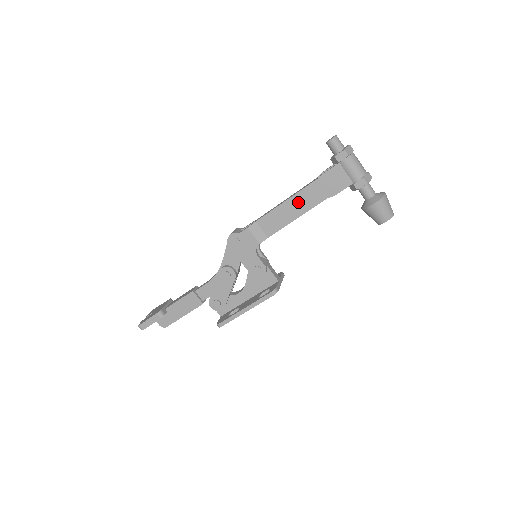
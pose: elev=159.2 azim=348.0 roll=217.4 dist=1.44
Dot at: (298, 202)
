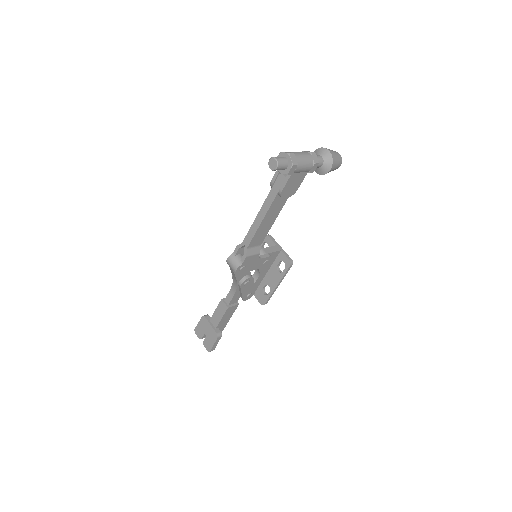
Dot at: (271, 214)
